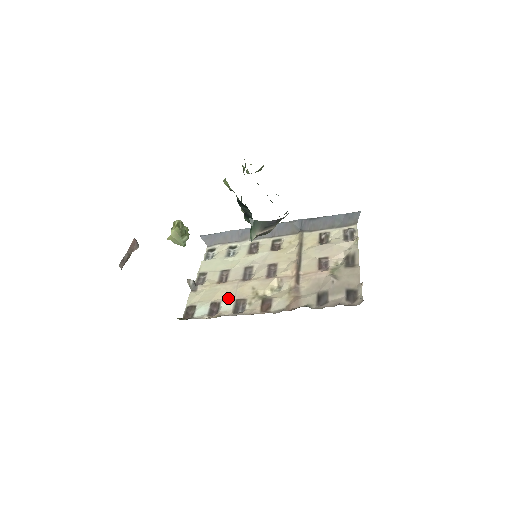
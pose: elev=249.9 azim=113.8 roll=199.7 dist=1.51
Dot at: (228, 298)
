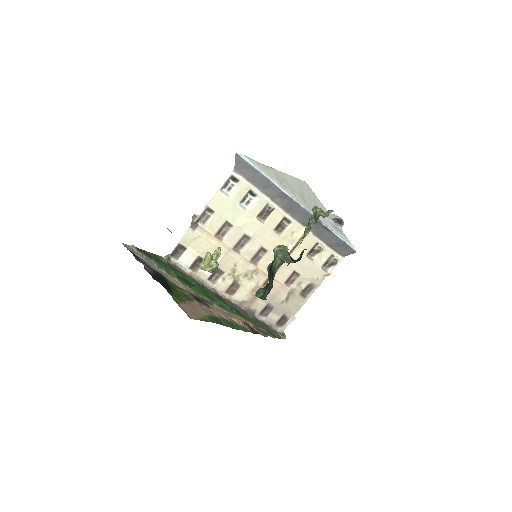
Dot at: occluded
